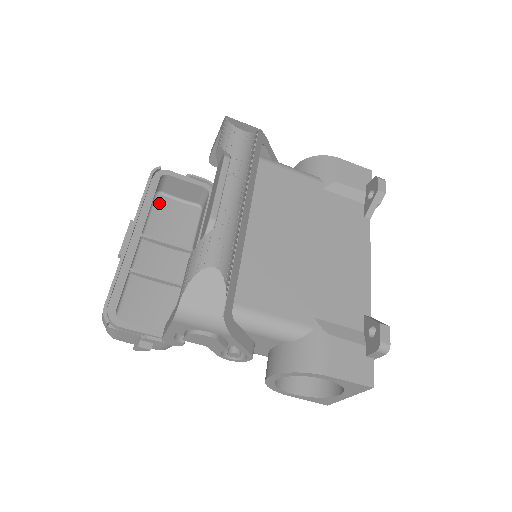
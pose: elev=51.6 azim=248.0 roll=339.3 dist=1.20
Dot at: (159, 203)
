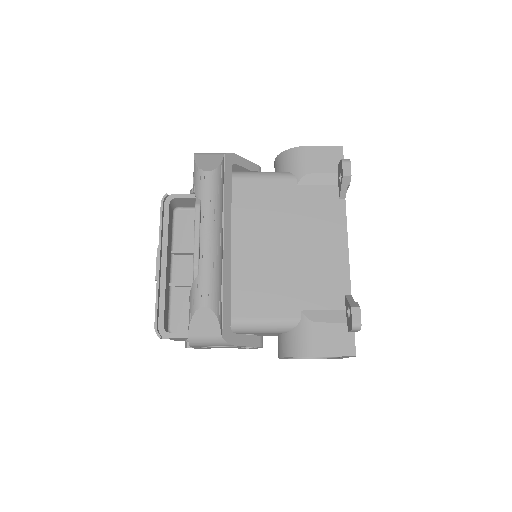
Dot at: (178, 218)
